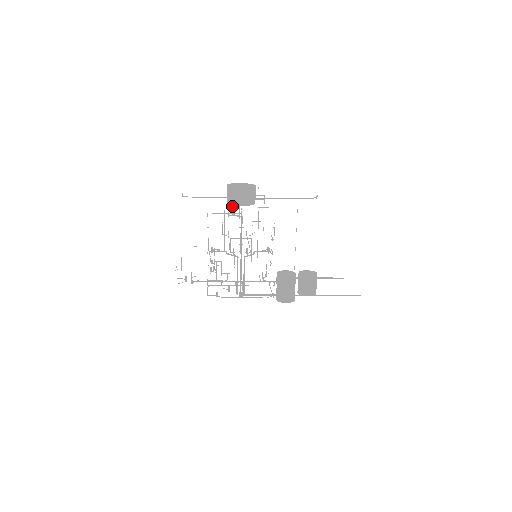
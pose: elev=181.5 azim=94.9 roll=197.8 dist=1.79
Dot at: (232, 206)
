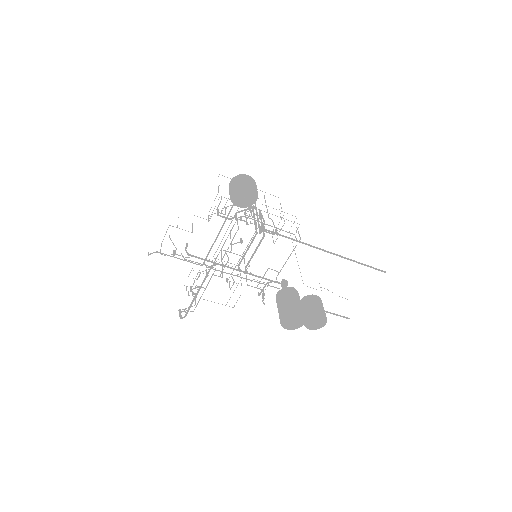
Dot at: (223, 224)
